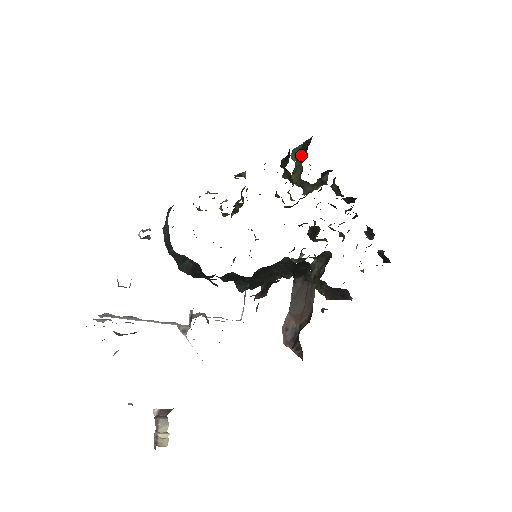
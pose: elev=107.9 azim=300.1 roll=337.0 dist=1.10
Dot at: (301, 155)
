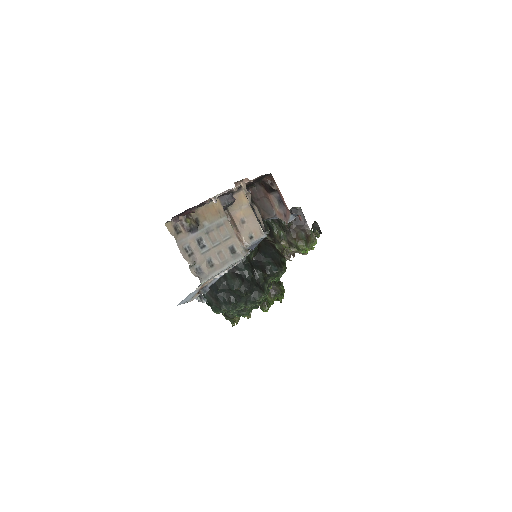
Dot at: occluded
